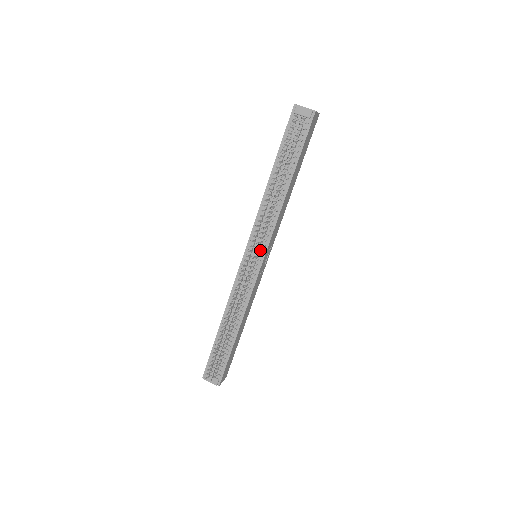
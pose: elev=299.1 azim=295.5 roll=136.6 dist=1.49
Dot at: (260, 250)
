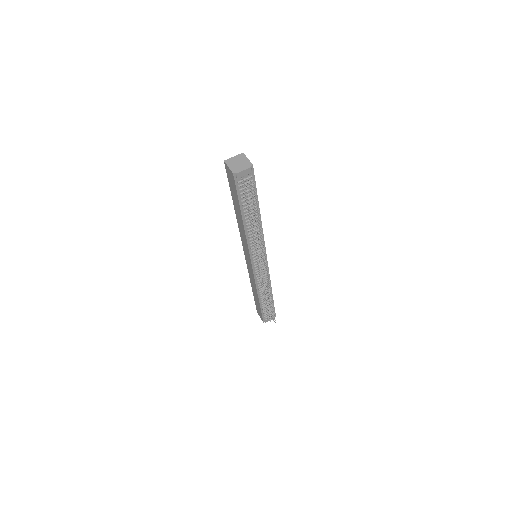
Dot at: occluded
